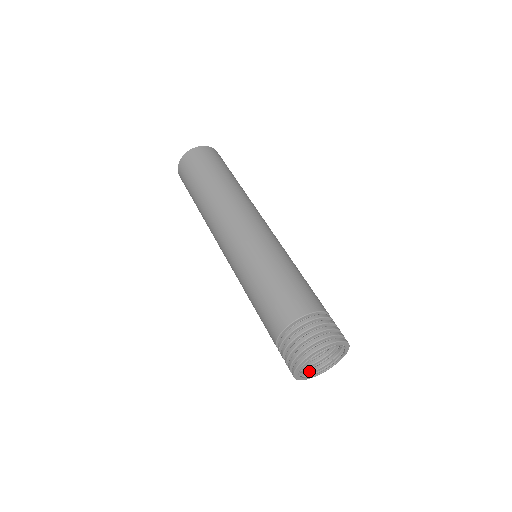
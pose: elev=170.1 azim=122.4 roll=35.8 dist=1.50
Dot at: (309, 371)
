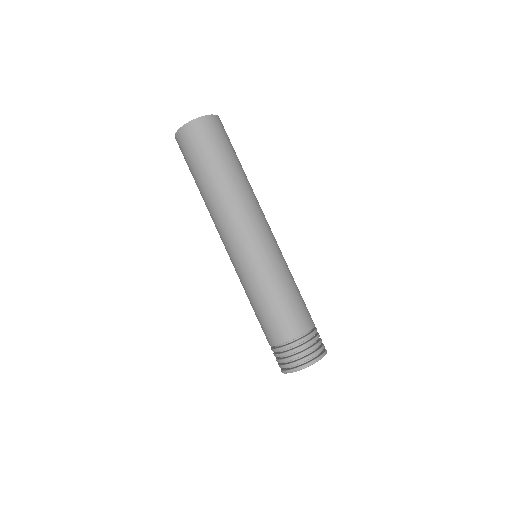
Dot at: occluded
